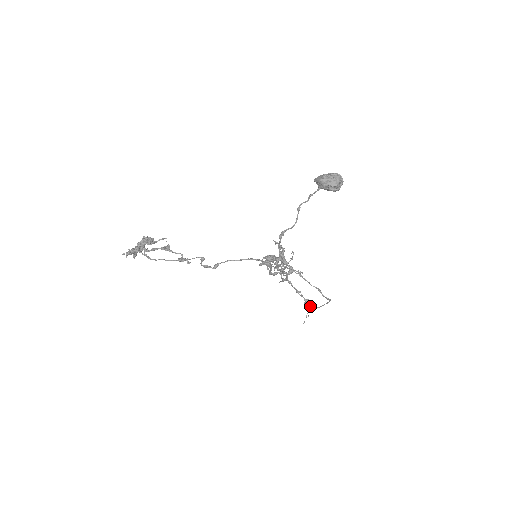
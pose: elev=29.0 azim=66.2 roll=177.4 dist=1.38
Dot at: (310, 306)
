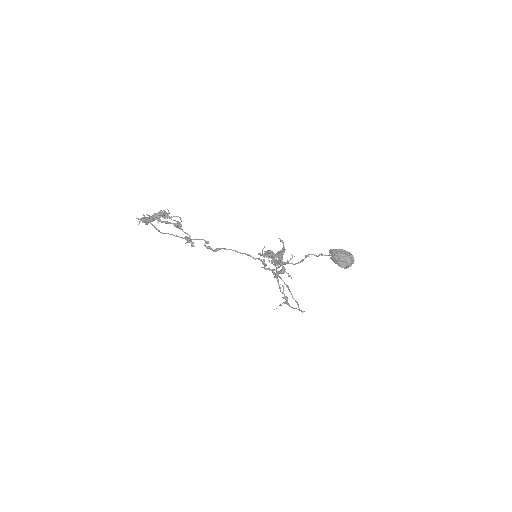
Dot at: occluded
